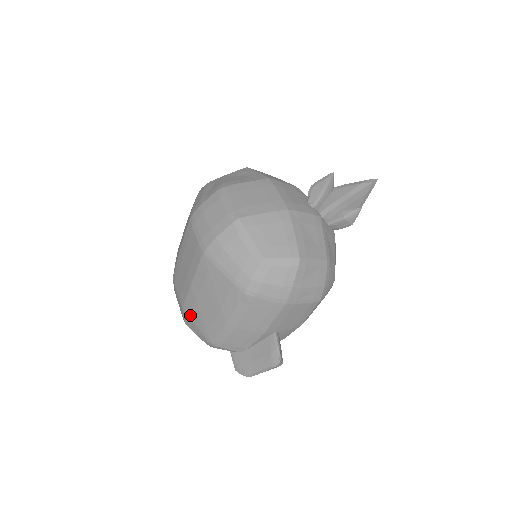
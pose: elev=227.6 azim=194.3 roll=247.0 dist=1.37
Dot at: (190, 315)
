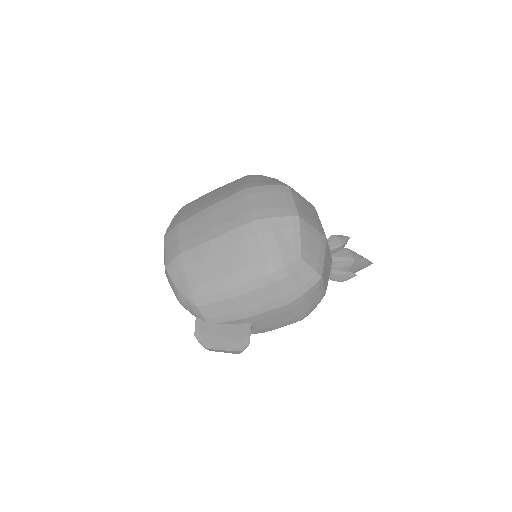
Dot at: (186, 264)
